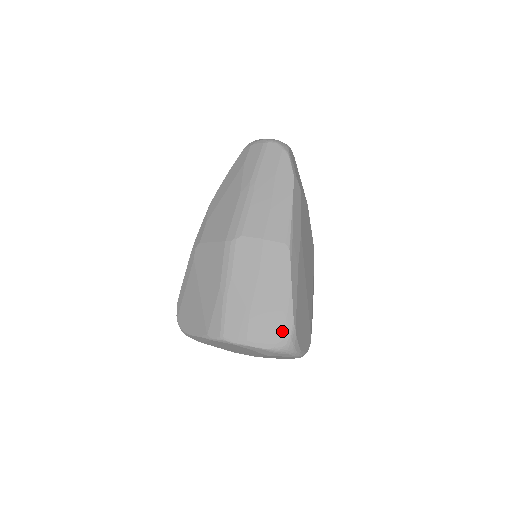
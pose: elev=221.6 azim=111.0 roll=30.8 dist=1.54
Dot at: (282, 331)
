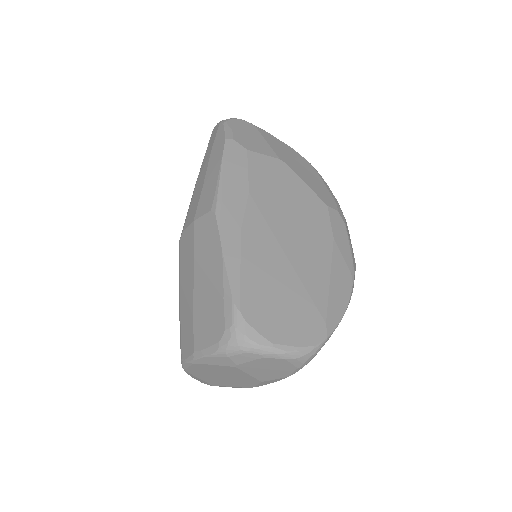
Dot at: (222, 320)
